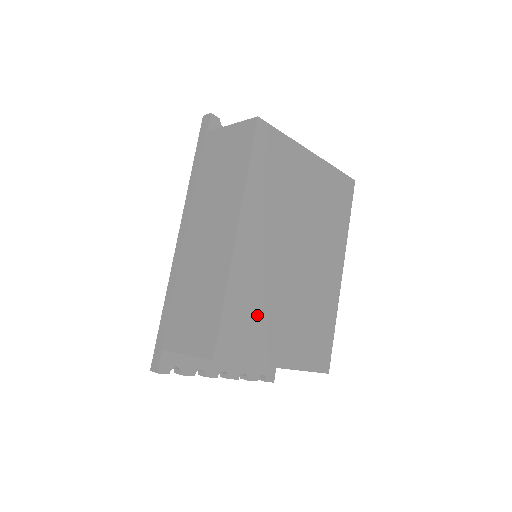
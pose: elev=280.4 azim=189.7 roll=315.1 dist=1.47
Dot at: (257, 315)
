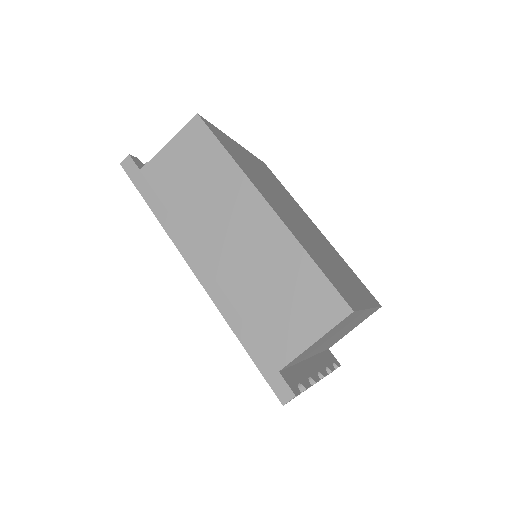
Dot at: (330, 268)
